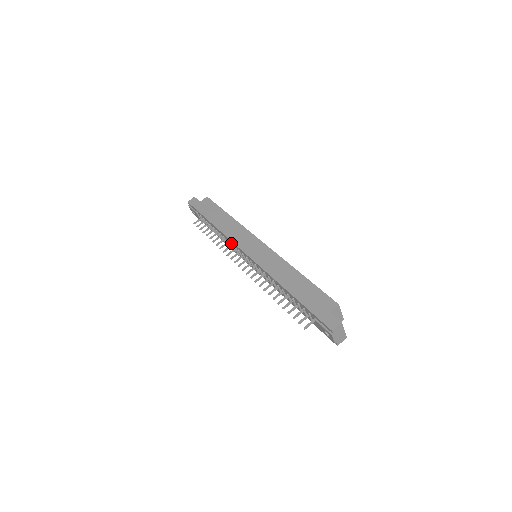
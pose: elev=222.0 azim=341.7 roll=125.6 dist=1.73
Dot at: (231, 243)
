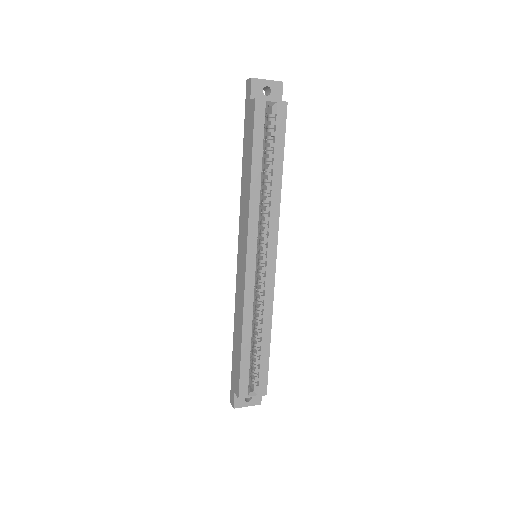
Dot at: occluded
